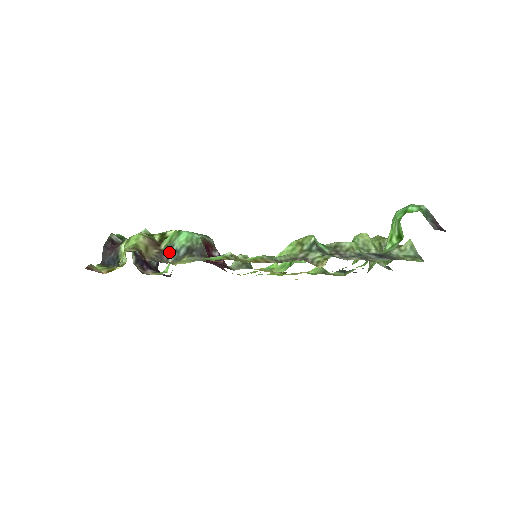
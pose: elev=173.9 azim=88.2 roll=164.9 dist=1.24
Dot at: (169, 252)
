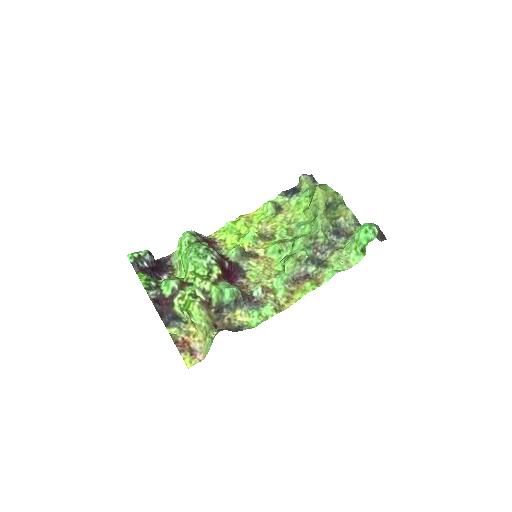
Dot at: (222, 307)
